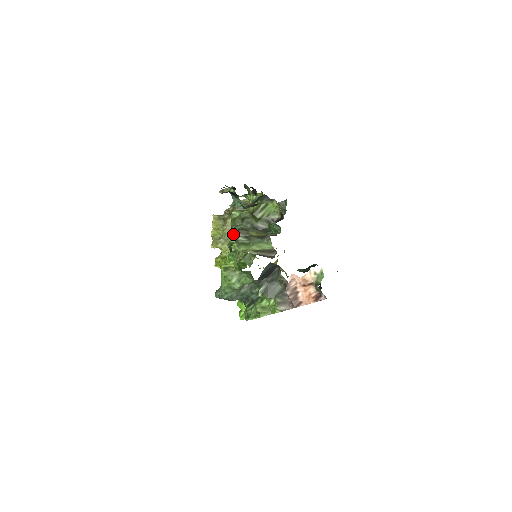
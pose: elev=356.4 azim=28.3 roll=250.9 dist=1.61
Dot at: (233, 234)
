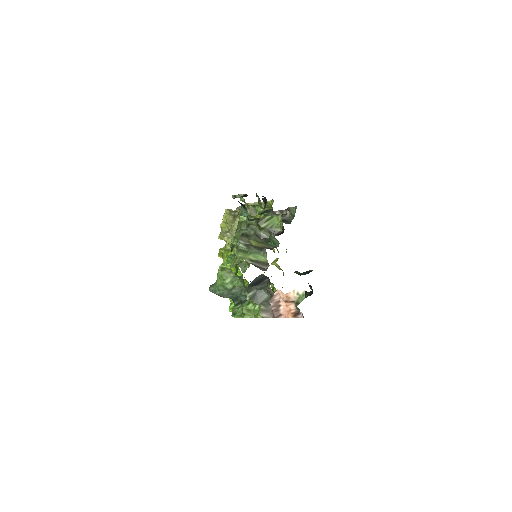
Dot at: (237, 237)
